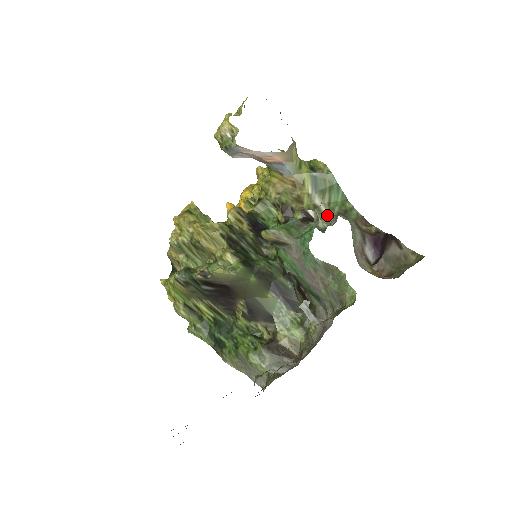
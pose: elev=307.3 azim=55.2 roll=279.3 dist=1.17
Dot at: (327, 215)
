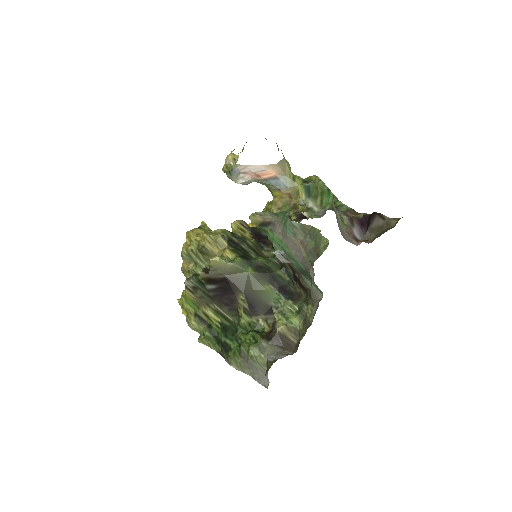
Dot at: (319, 212)
